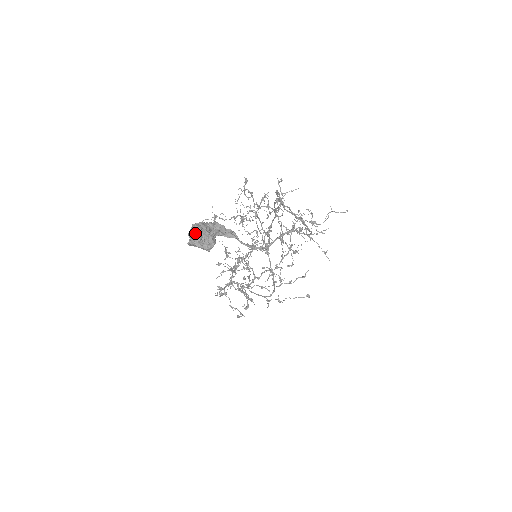
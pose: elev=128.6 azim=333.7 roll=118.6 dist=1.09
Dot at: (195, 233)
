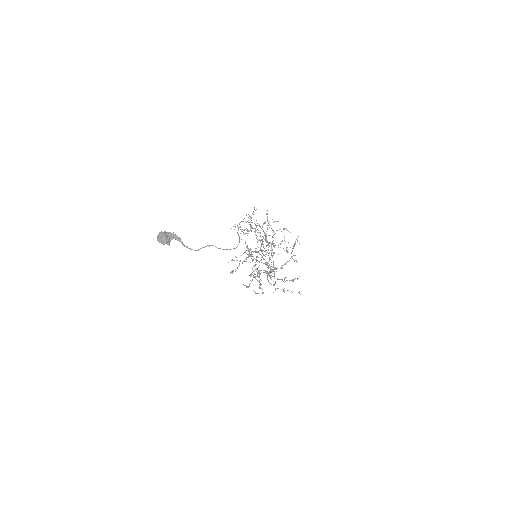
Dot at: (158, 236)
